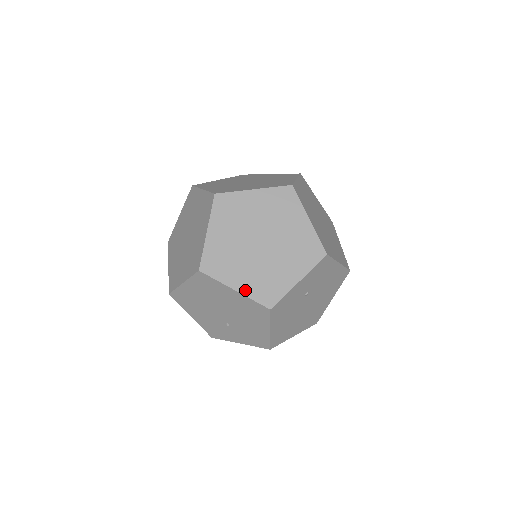
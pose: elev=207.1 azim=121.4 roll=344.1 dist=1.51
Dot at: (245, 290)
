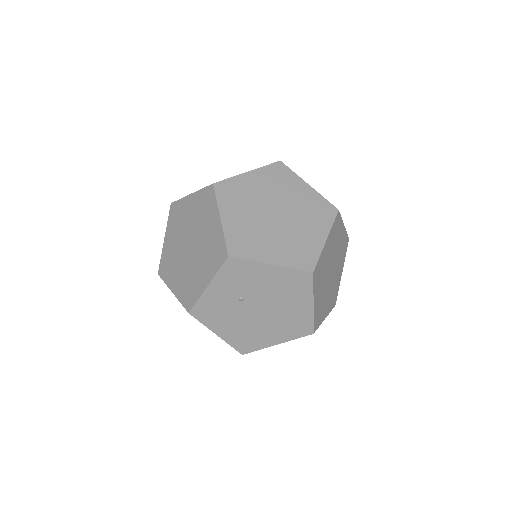
Dot at: (177, 293)
